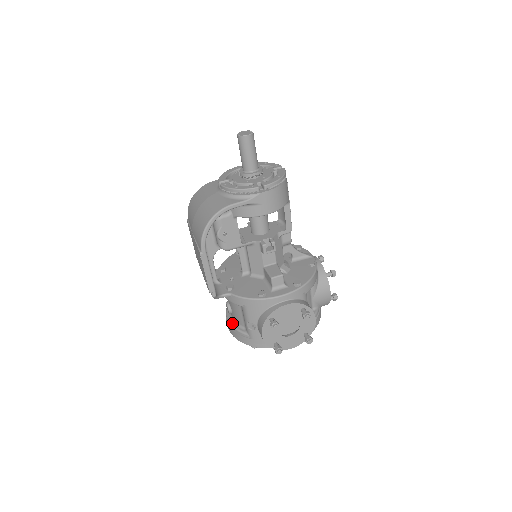
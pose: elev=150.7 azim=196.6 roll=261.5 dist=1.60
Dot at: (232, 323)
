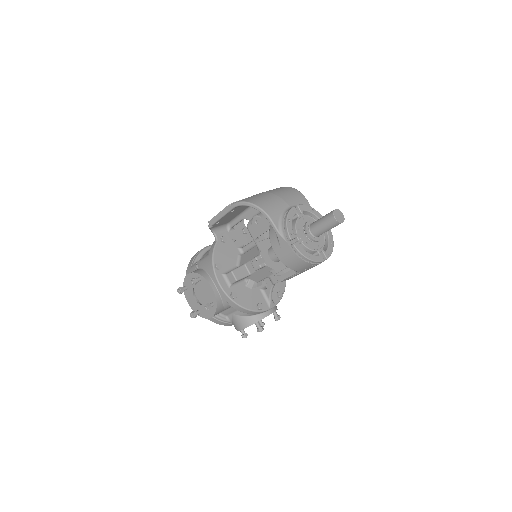
Dot at: (205, 250)
